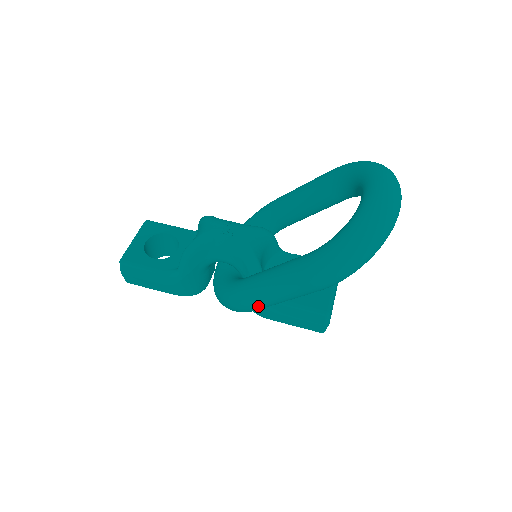
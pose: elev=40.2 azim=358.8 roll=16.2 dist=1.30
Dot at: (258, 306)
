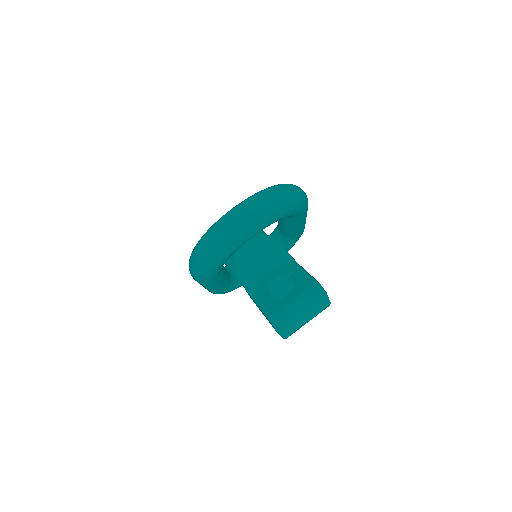
Dot at: occluded
